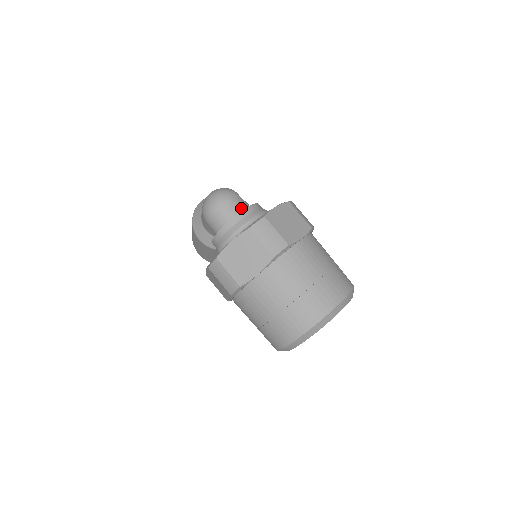
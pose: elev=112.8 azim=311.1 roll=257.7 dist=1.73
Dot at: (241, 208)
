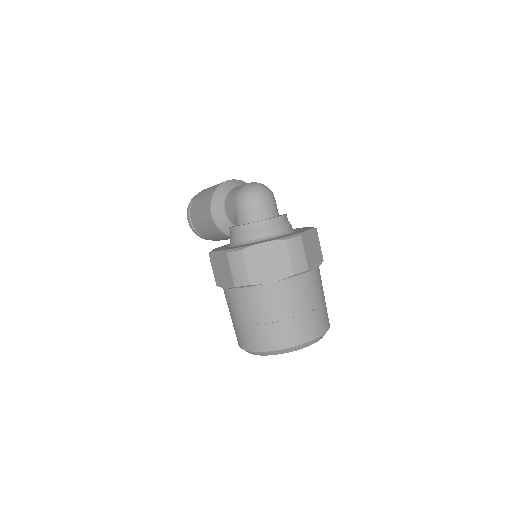
Dot at: (274, 212)
